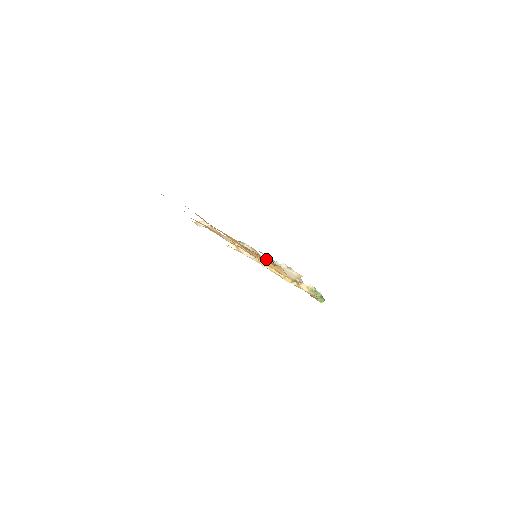
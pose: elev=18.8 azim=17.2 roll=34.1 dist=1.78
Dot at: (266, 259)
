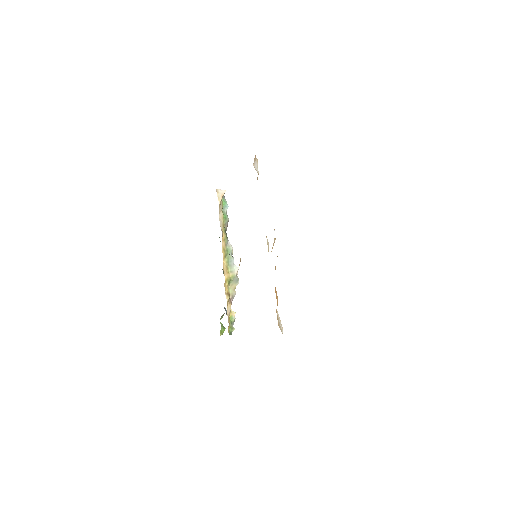
Dot at: occluded
